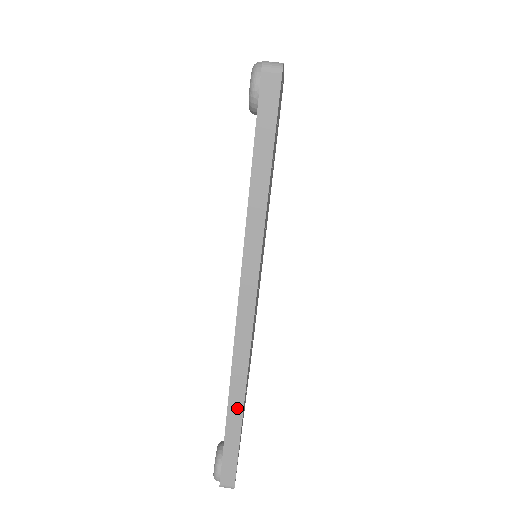
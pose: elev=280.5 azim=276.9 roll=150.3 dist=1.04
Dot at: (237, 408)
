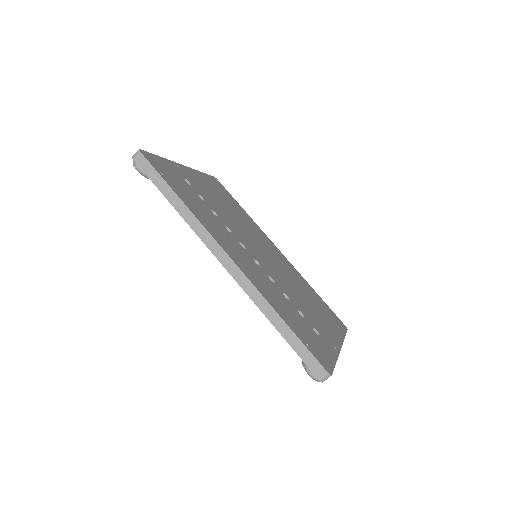
Dot at: (275, 317)
